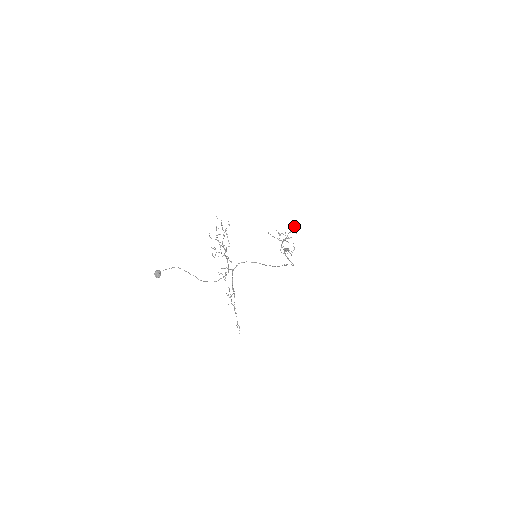
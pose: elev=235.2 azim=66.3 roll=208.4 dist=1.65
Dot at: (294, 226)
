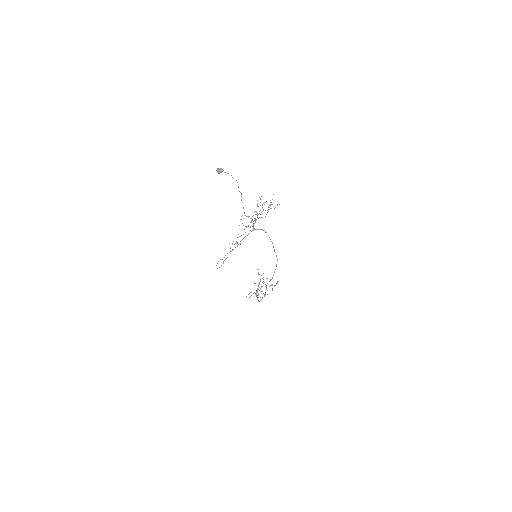
Dot at: occluded
